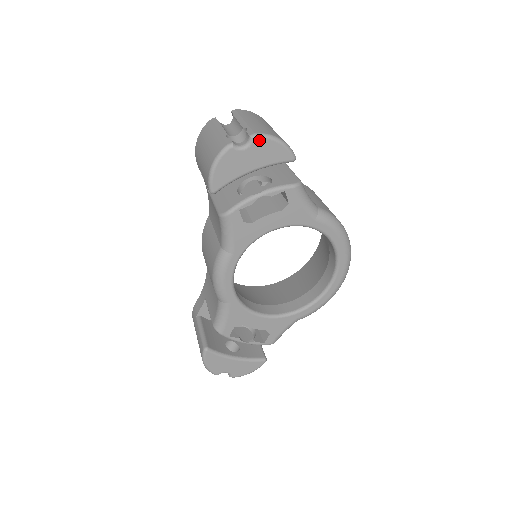
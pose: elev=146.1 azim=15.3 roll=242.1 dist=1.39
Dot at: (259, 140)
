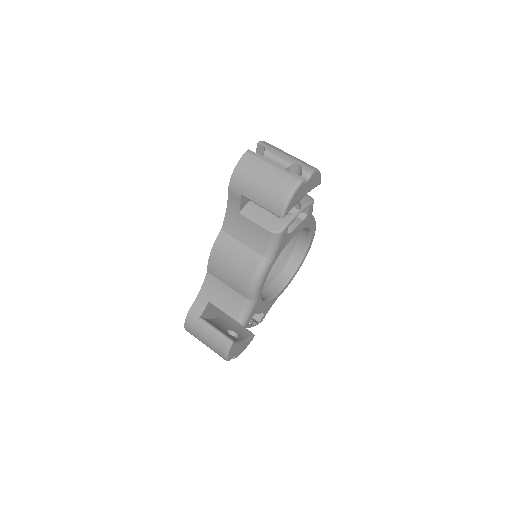
Dot at: (314, 174)
